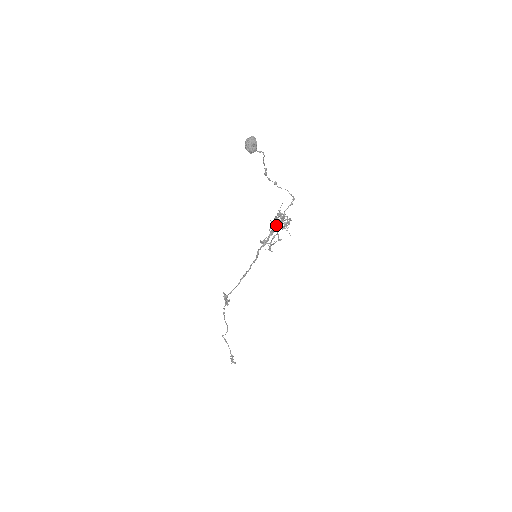
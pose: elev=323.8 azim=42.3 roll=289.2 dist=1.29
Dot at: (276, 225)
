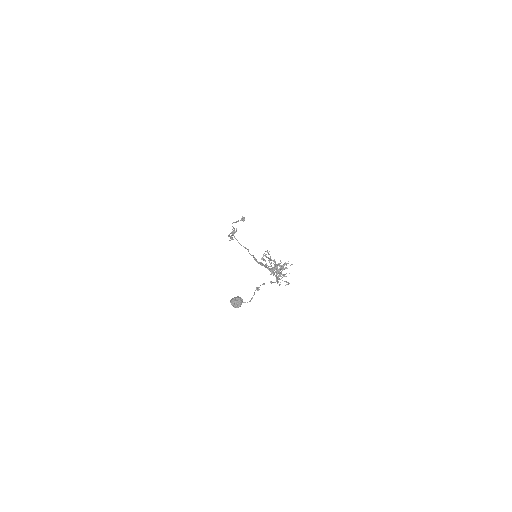
Dot at: occluded
